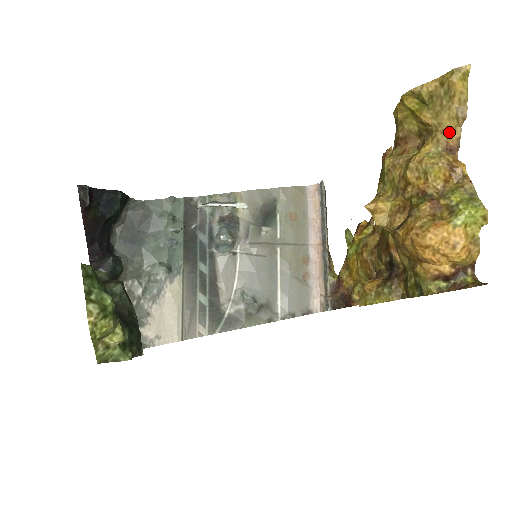
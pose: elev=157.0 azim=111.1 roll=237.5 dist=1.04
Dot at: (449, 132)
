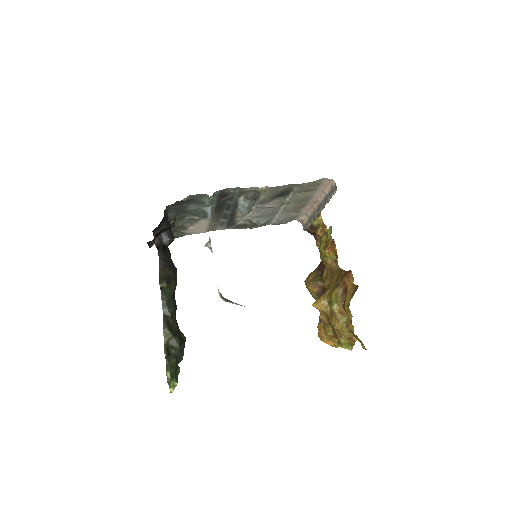
Dot at: occluded
